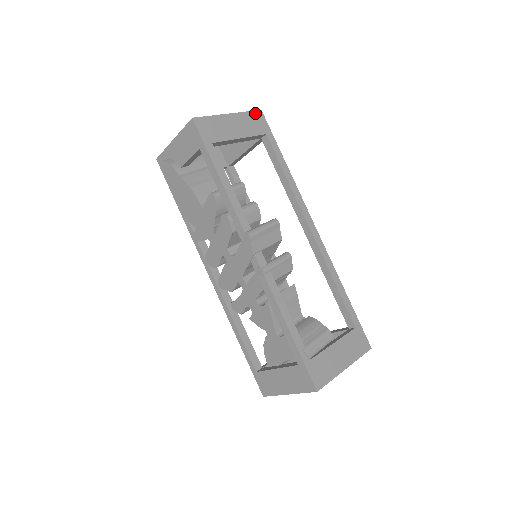
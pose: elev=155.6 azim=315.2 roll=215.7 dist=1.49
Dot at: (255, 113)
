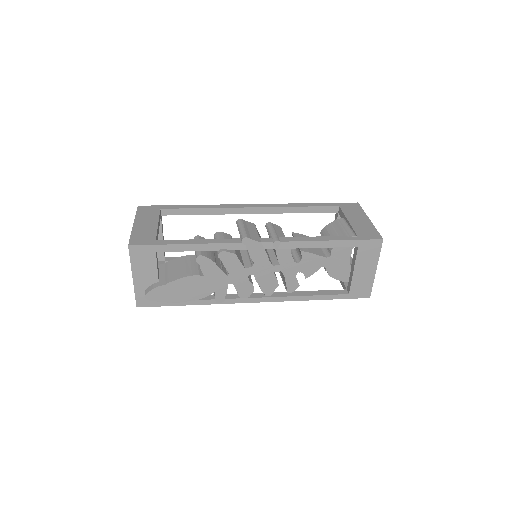
Dot at: (139, 210)
